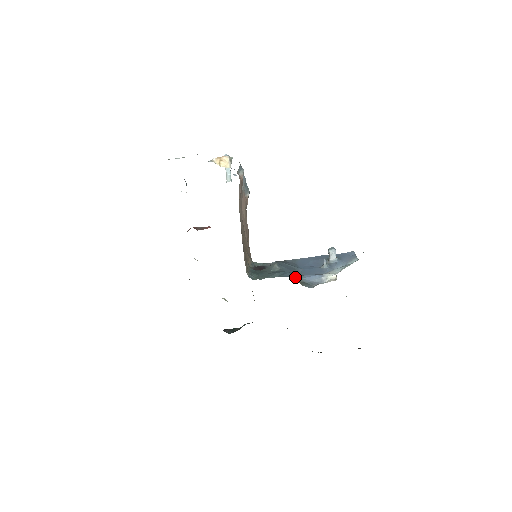
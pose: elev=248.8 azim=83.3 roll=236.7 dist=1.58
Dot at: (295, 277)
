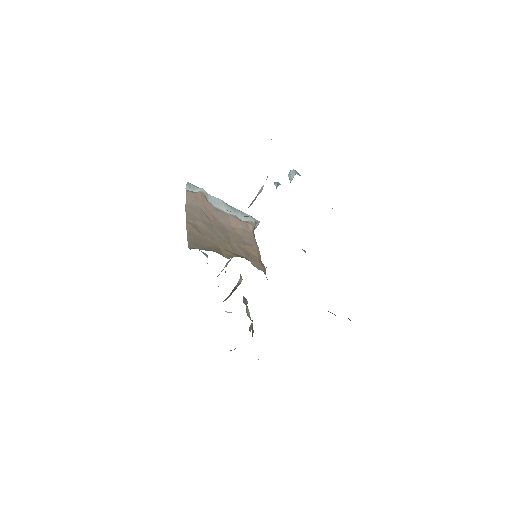
Dot at: occluded
